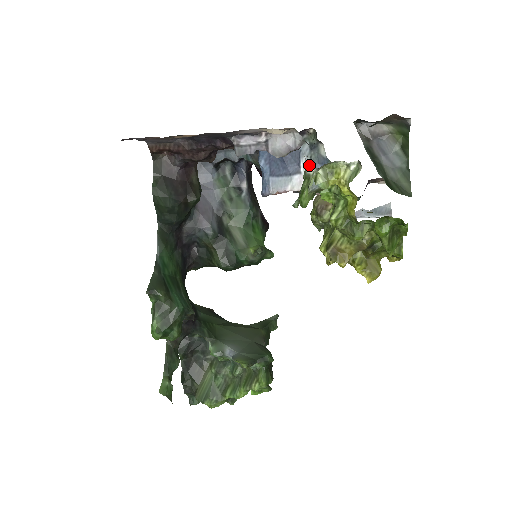
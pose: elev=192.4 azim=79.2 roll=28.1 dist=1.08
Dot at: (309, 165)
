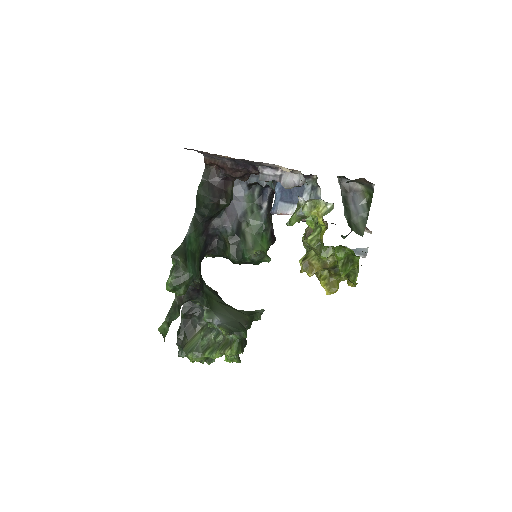
Dot at: (300, 197)
